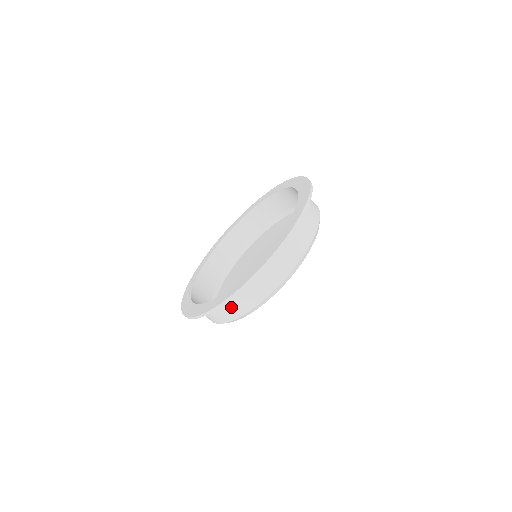
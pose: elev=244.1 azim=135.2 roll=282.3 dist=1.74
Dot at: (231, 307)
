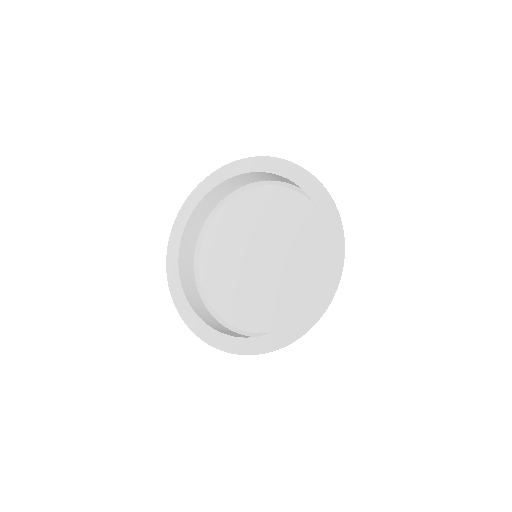
Dot at: occluded
